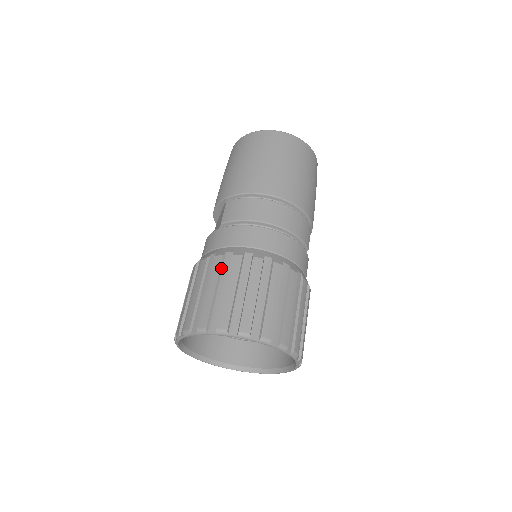
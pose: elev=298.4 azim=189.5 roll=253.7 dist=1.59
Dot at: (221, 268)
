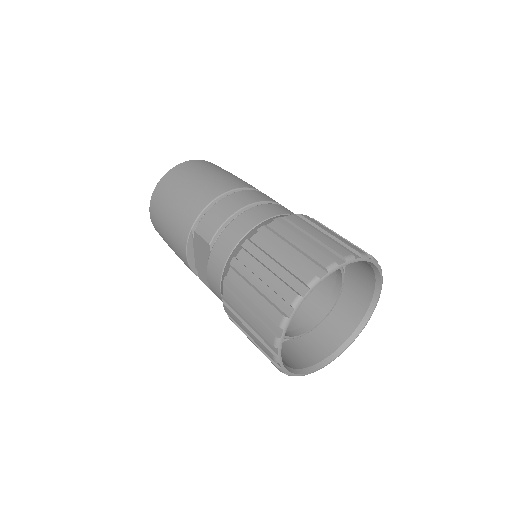
Dot at: (252, 256)
